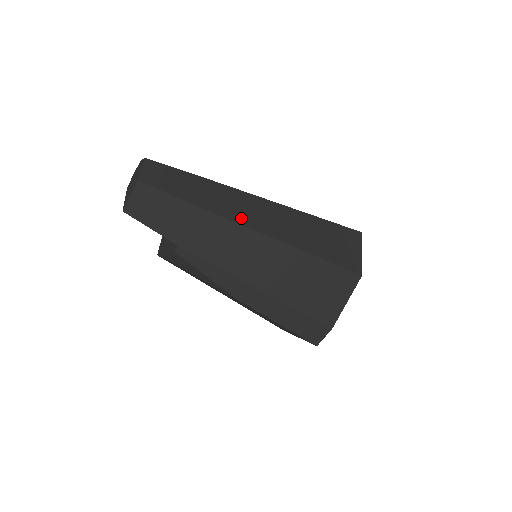
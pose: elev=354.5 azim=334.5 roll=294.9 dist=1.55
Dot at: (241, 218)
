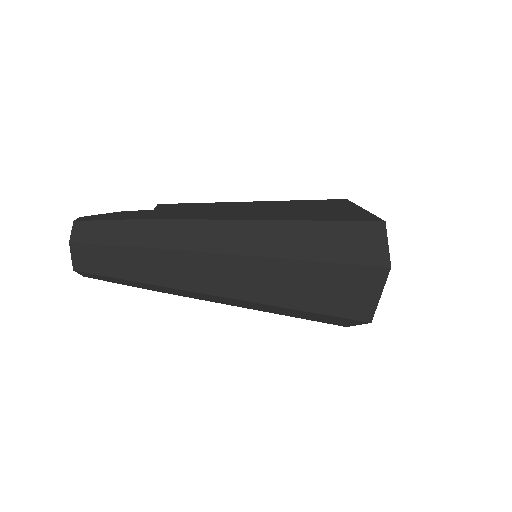
Dot at: (198, 286)
